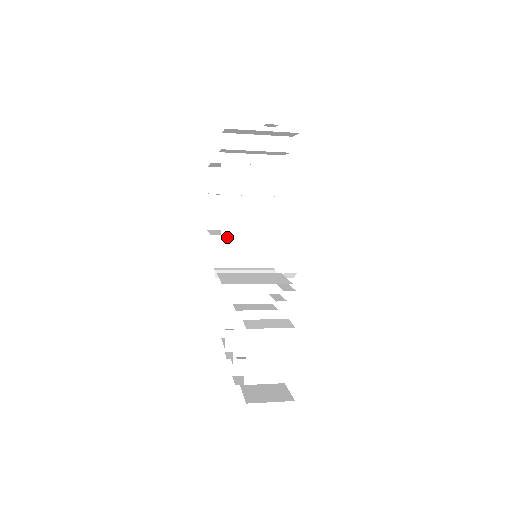
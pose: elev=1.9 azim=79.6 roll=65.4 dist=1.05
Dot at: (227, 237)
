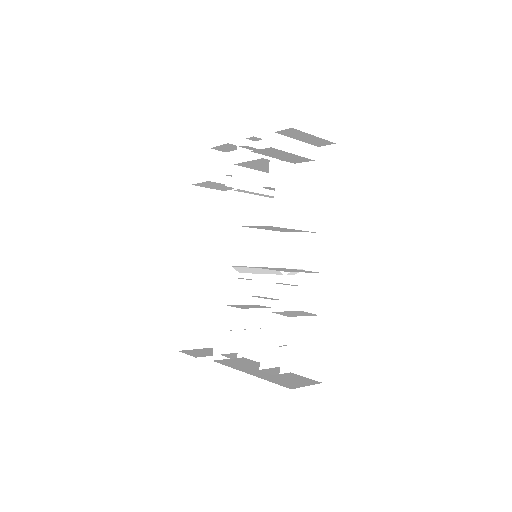
Dot at: (240, 235)
